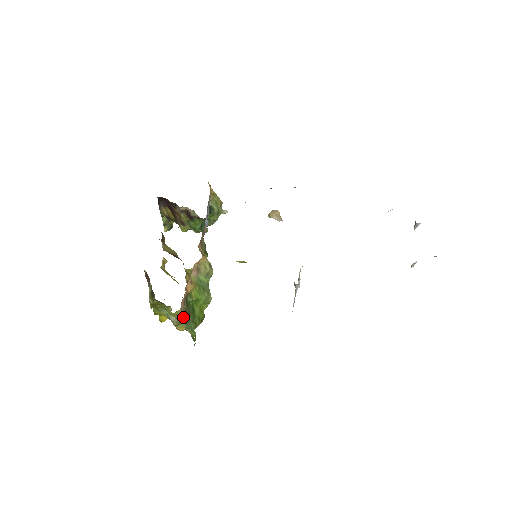
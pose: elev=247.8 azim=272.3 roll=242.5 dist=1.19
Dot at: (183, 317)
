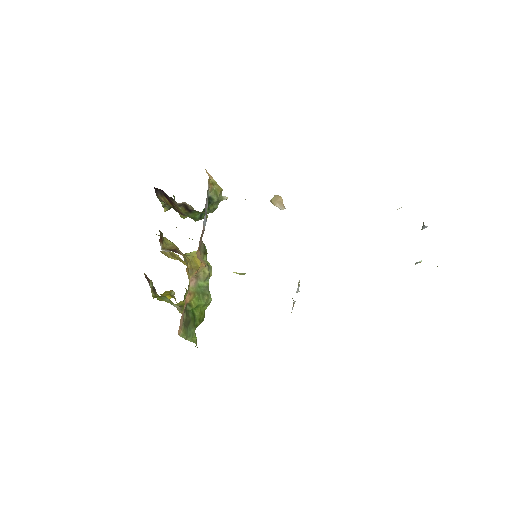
Dot at: (183, 330)
